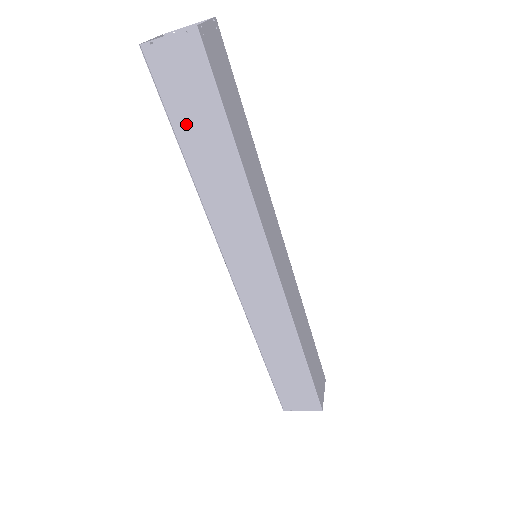
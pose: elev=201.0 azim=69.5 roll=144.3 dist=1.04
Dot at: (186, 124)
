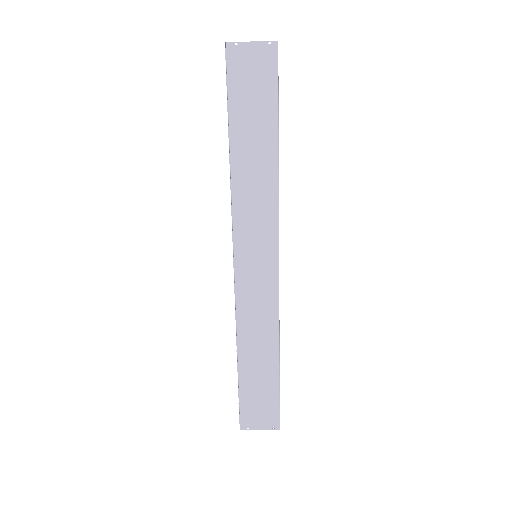
Dot at: (242, 116)
